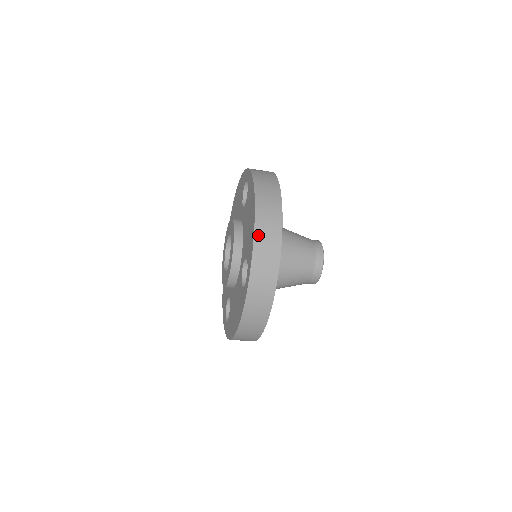
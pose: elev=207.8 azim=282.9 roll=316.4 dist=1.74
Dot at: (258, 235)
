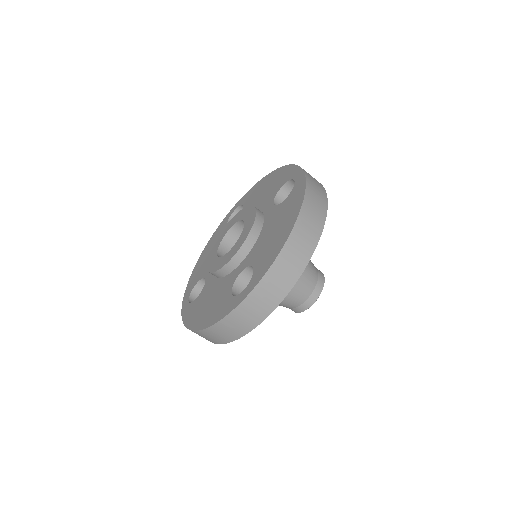
Dot at: occluded
